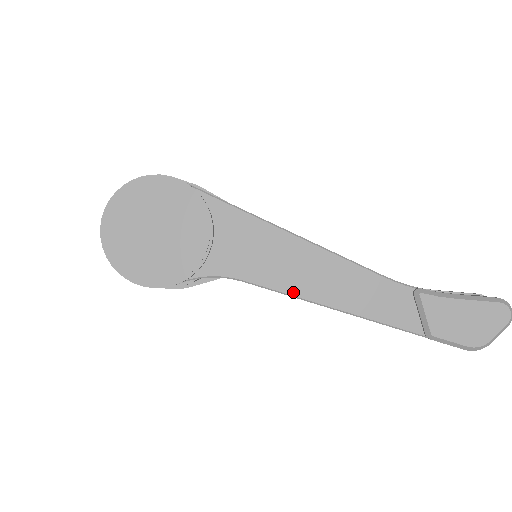
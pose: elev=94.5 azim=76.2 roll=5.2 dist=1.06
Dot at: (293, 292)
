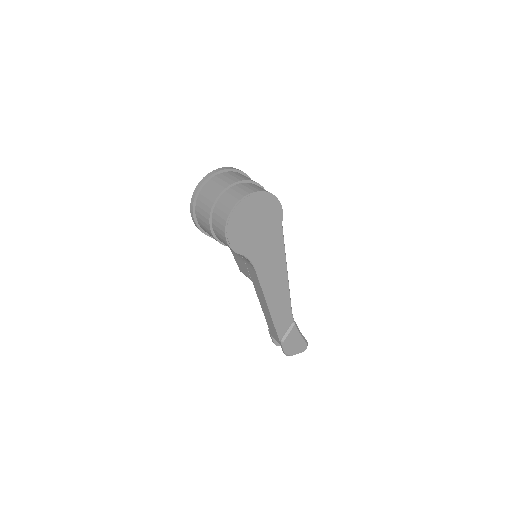
Dot at: (266, 292)
